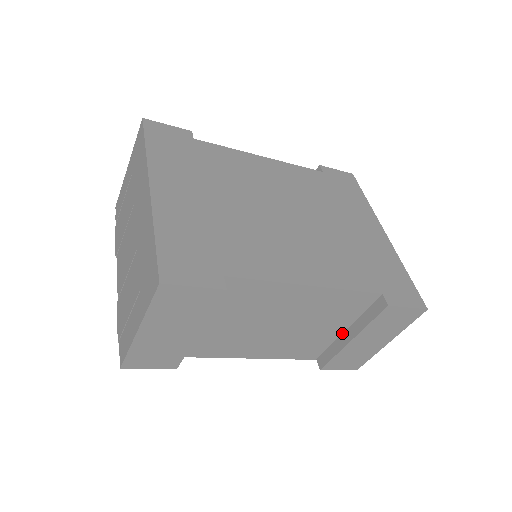
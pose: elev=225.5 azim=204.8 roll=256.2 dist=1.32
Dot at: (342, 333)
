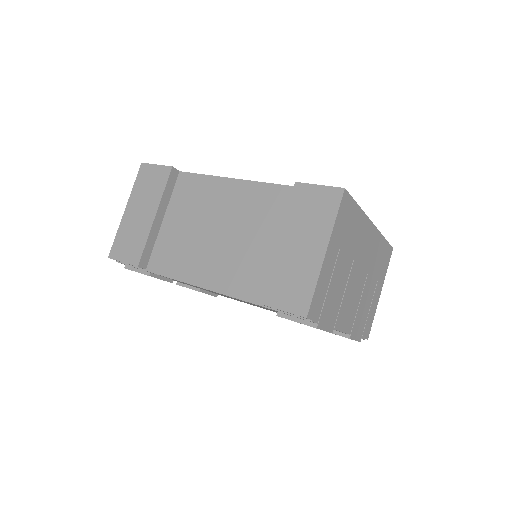
Dot at: occluded
